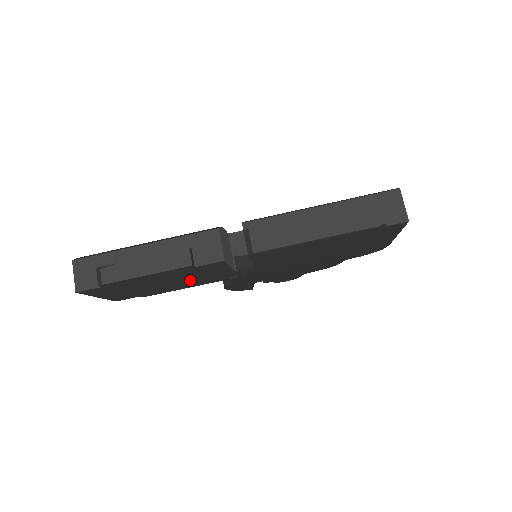
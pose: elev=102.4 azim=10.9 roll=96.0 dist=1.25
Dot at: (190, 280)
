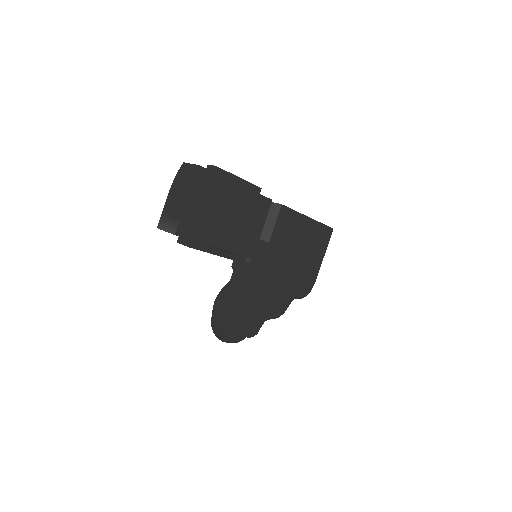
Dot at: (236, 230)
